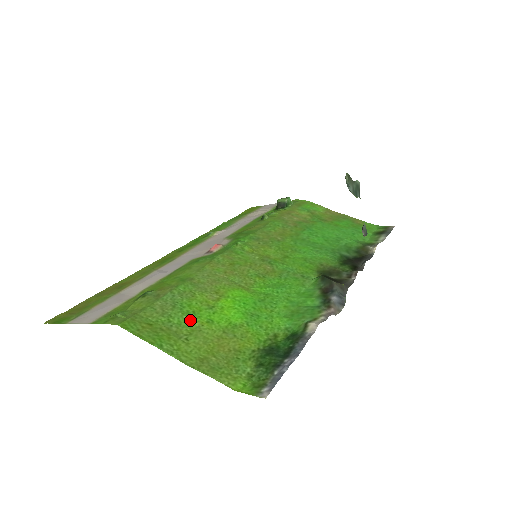
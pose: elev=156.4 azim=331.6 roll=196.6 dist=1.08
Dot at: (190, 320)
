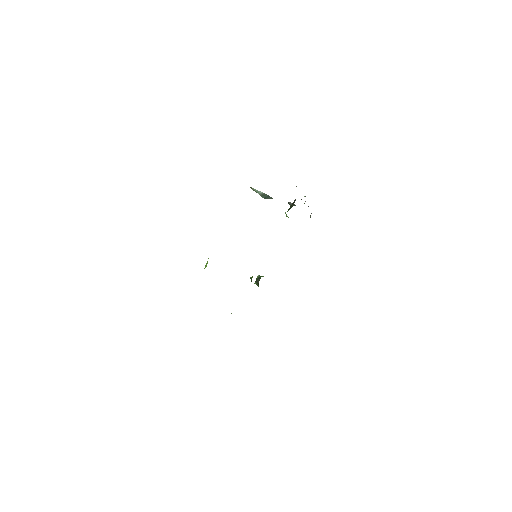
Dot at: occluded
